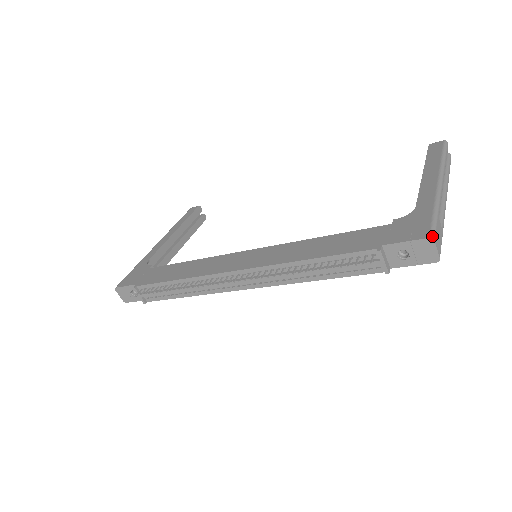
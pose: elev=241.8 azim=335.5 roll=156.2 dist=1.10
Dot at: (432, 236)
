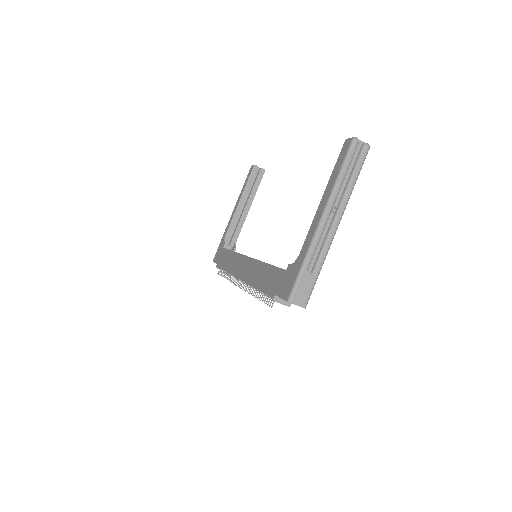
Dot at: (289, 299)
